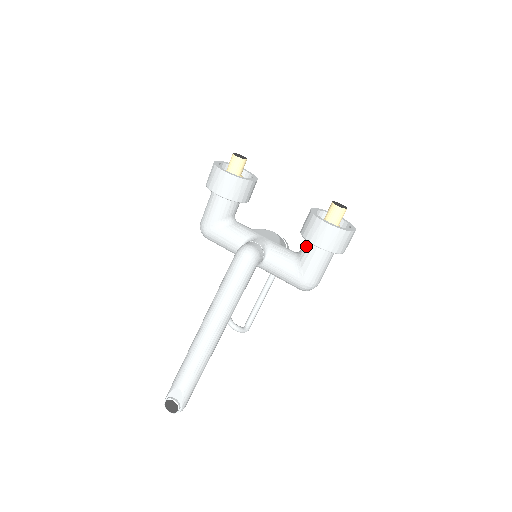
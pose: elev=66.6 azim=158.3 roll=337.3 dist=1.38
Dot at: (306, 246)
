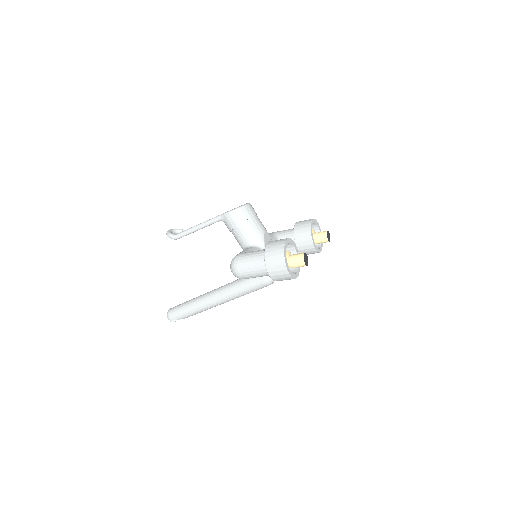
Dot at: occluded
